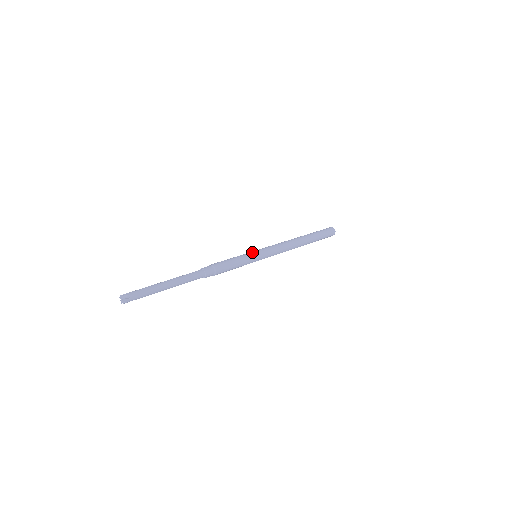
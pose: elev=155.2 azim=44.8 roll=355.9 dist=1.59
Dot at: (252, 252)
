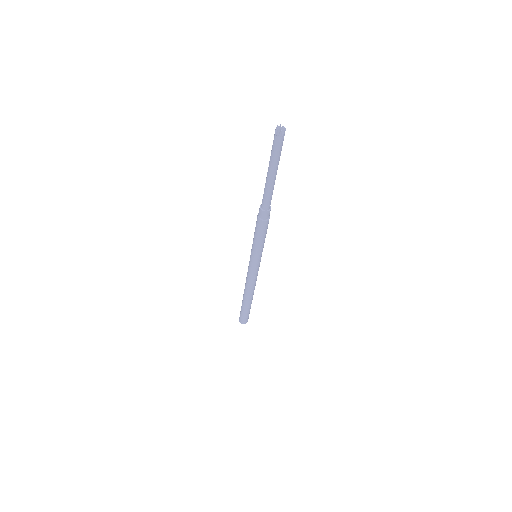
Dot at: occluded
